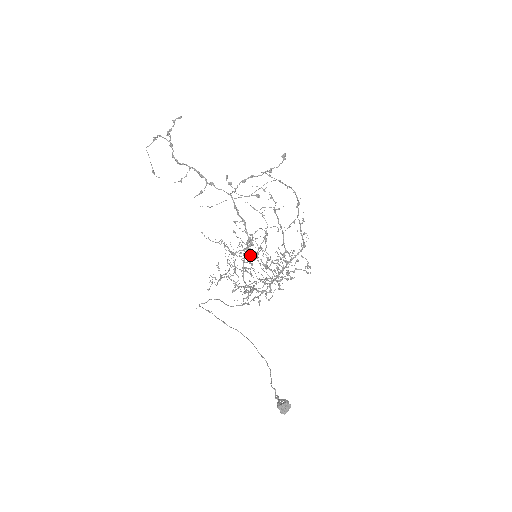
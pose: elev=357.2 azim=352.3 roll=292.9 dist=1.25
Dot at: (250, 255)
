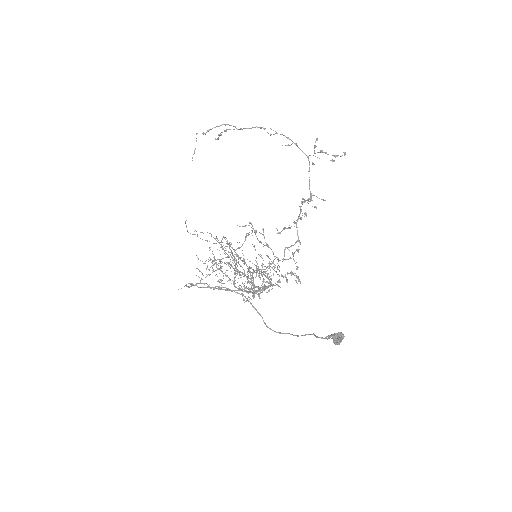
Dot at: occluded
